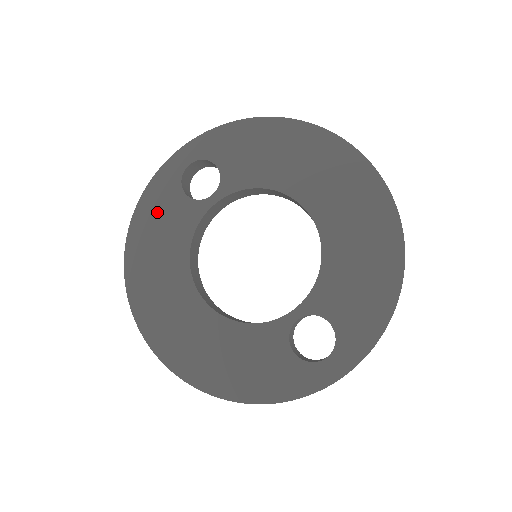
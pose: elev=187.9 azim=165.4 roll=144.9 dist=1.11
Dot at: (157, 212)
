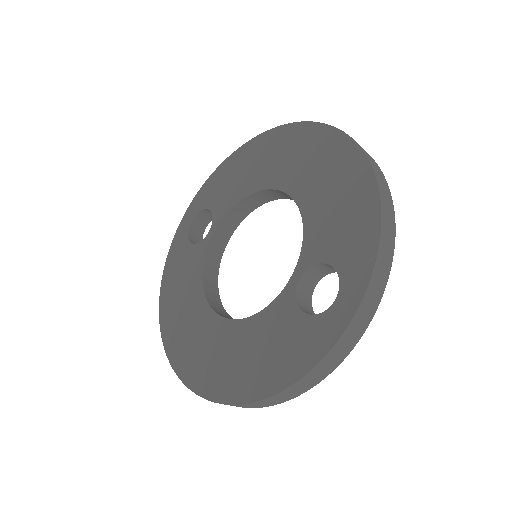
Dot at: (176, 270)
